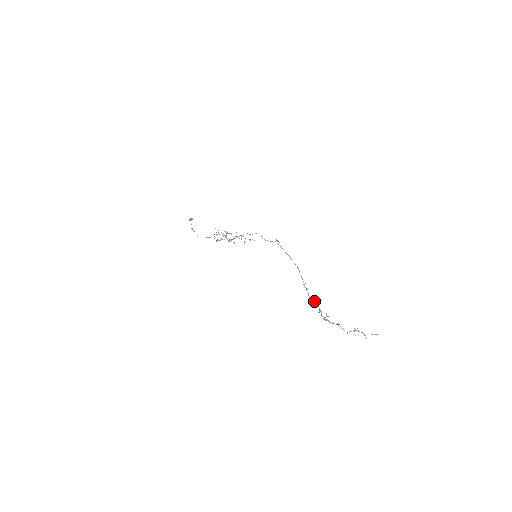
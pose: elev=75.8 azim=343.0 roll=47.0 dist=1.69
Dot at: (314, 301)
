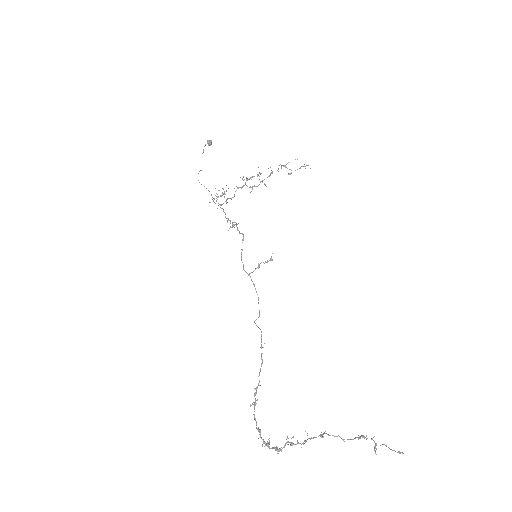
Dot at: (258, 429)
